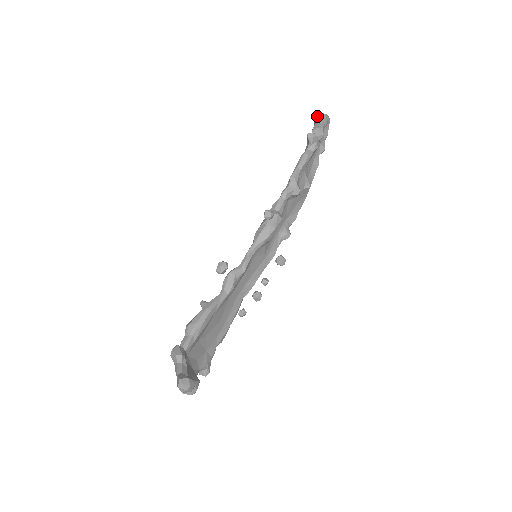
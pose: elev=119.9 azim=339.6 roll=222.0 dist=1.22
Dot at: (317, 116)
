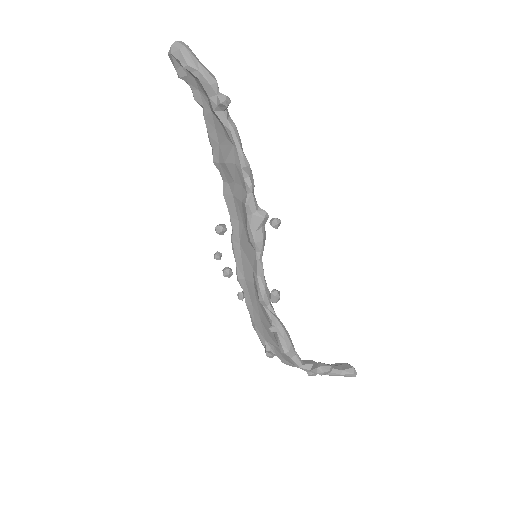
Dot at: (182, 55)
